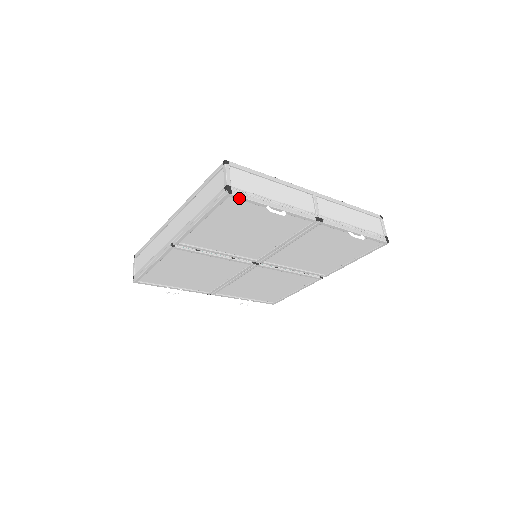
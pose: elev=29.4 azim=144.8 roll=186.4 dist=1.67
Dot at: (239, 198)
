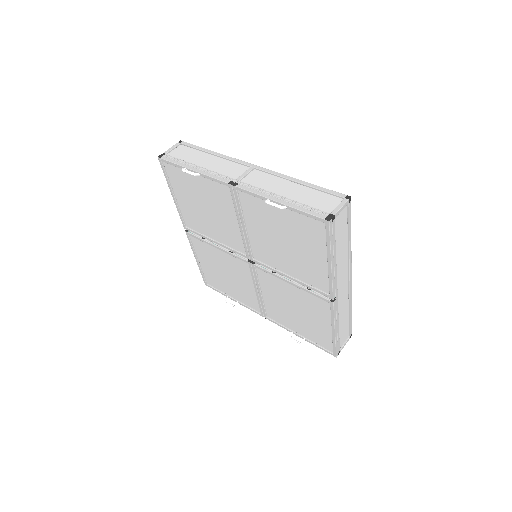
Dot at: (167, 162)
